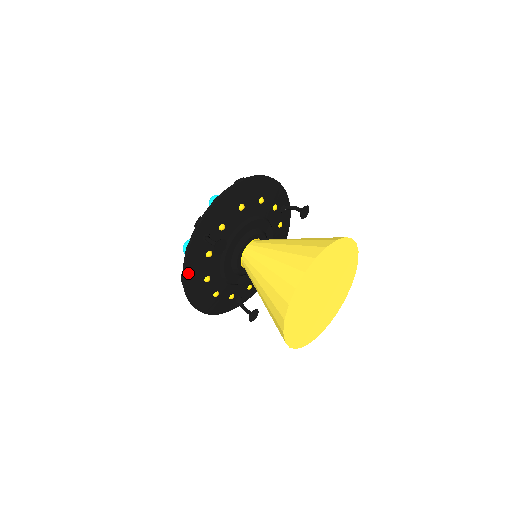
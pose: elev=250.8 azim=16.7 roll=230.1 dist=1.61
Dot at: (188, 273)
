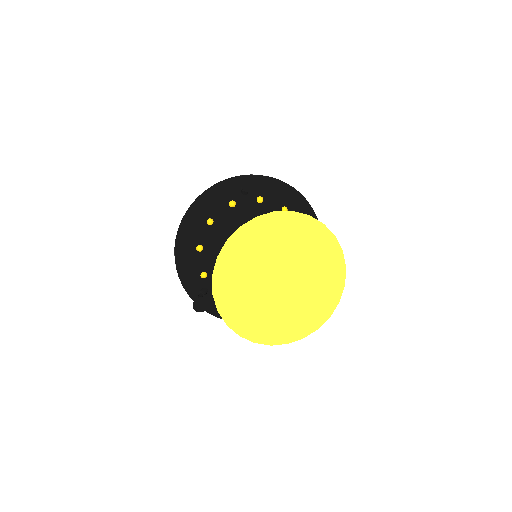
Dot at: (207, 196)
